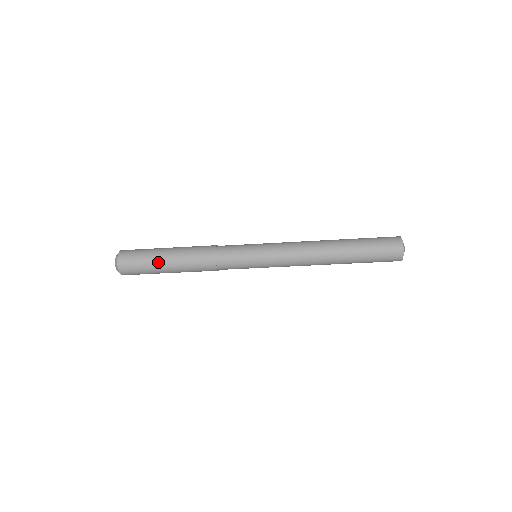
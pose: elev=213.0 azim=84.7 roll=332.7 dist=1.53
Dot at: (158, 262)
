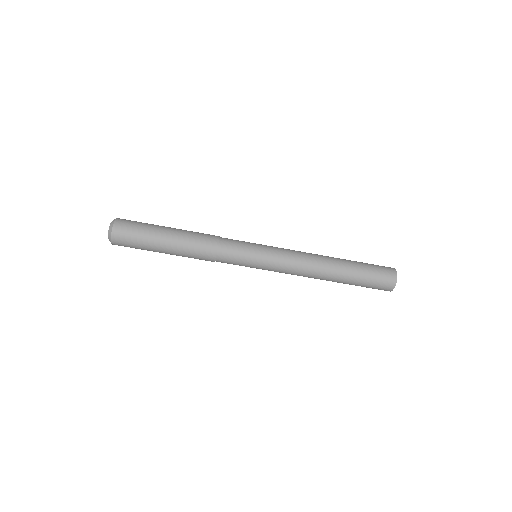
Dot at: (160, 226)
